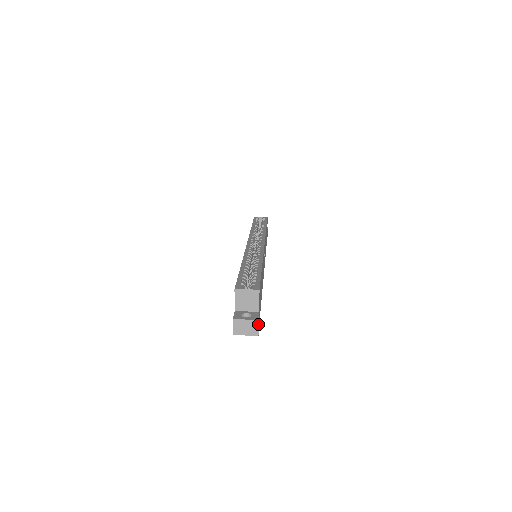
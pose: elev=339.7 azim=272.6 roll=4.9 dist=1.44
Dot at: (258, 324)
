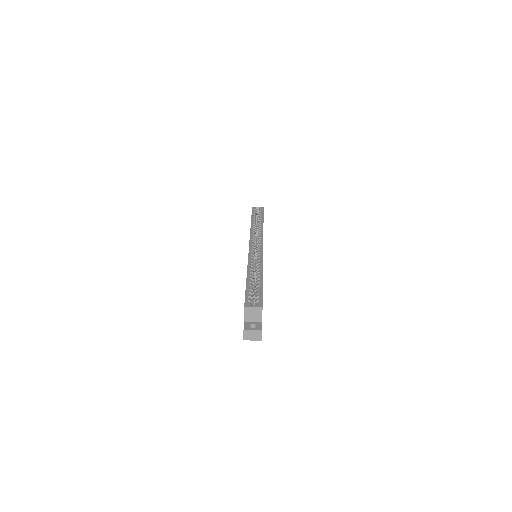
Dot at: occluded
